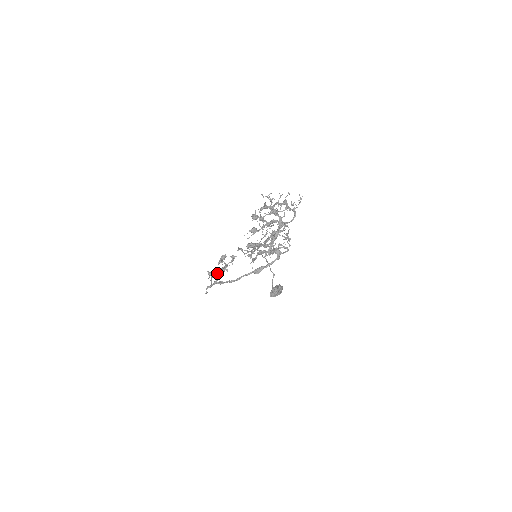
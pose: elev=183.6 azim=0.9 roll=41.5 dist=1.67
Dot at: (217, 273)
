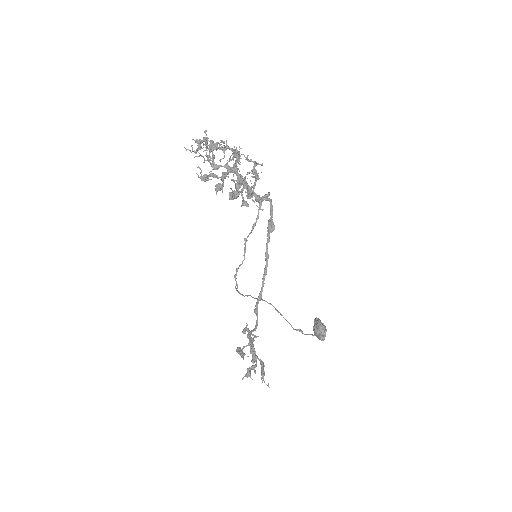
Dot at: (252, 355)
